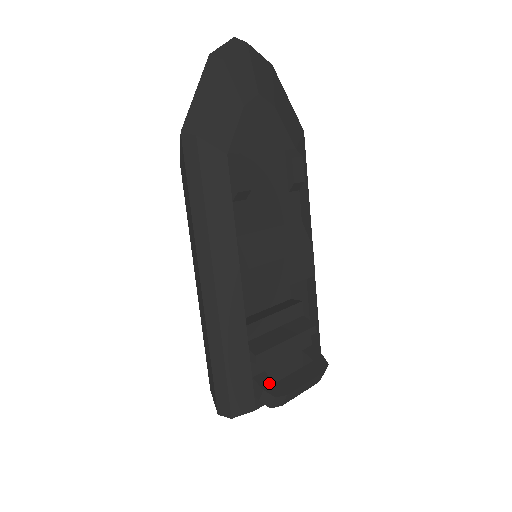
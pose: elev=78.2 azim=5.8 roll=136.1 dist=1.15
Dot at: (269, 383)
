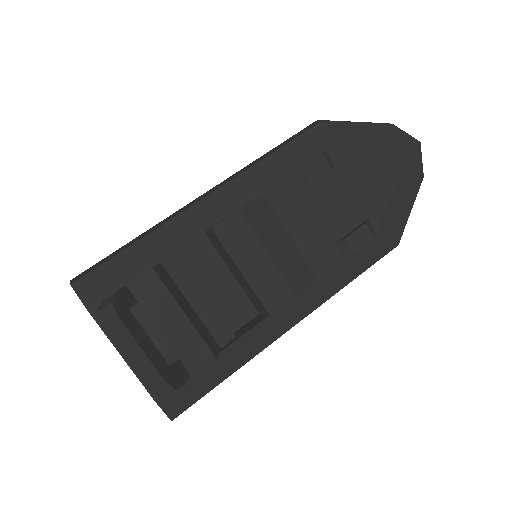
Dot at: (126, 302)
